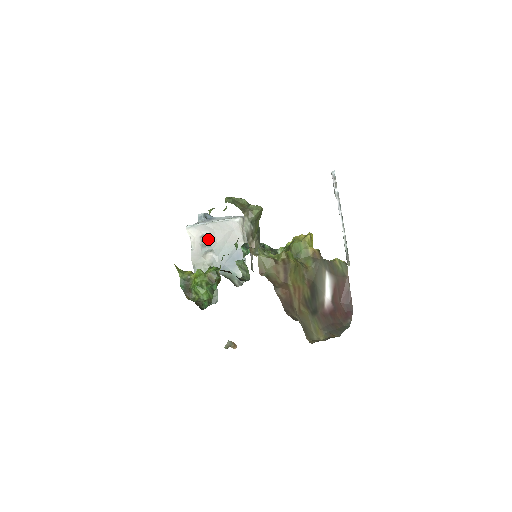
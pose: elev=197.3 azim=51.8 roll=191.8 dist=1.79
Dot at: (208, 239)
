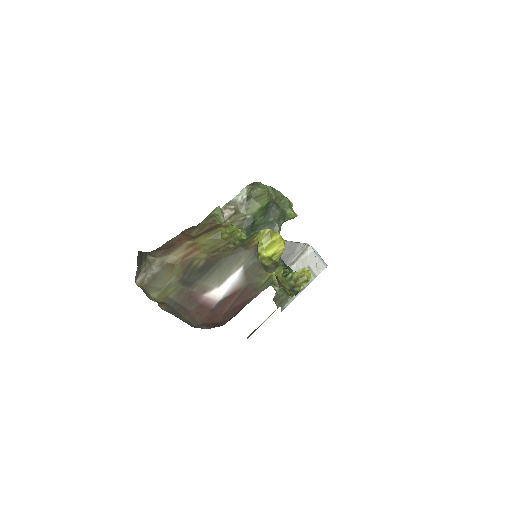
Dot at: occluded
